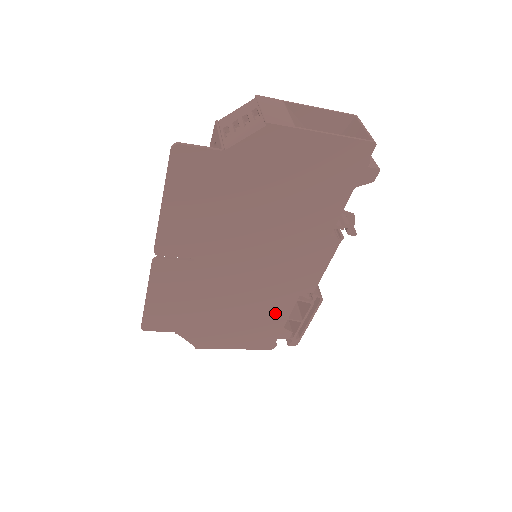
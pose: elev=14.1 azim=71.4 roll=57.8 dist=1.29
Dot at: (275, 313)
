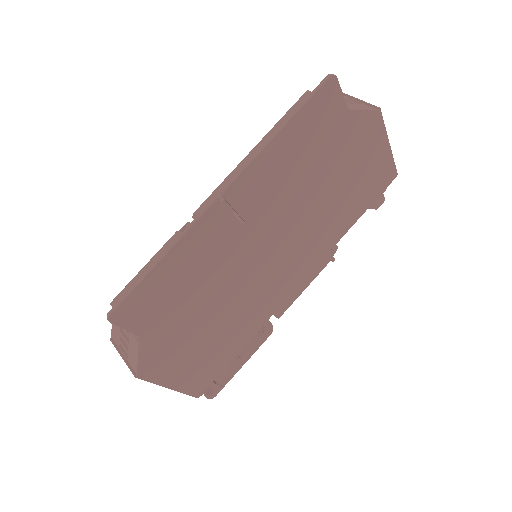
Dot at: (239, 337)
